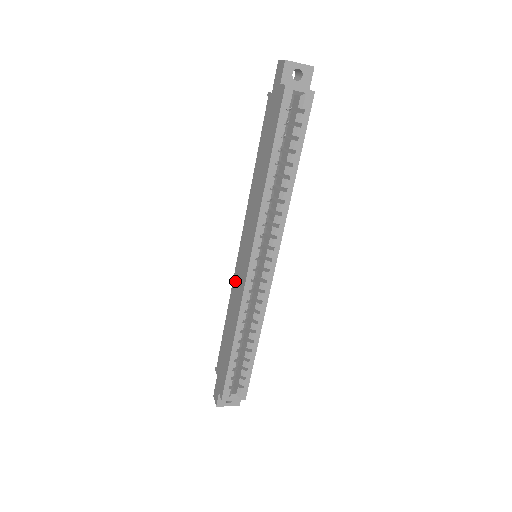
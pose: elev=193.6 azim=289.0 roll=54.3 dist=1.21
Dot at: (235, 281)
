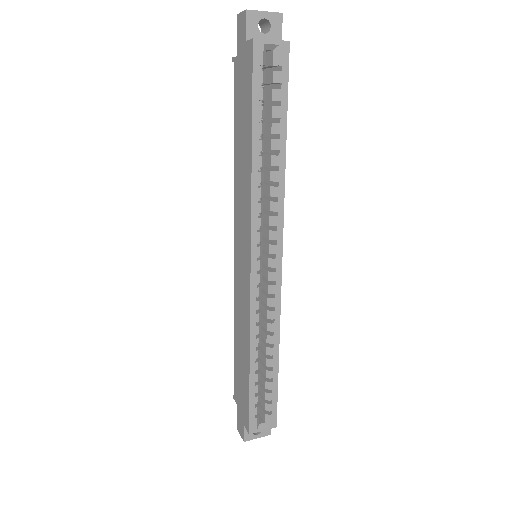
Dot at: (237, 291)
